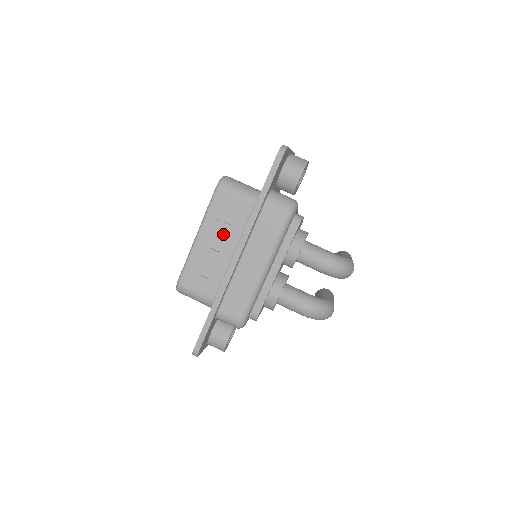
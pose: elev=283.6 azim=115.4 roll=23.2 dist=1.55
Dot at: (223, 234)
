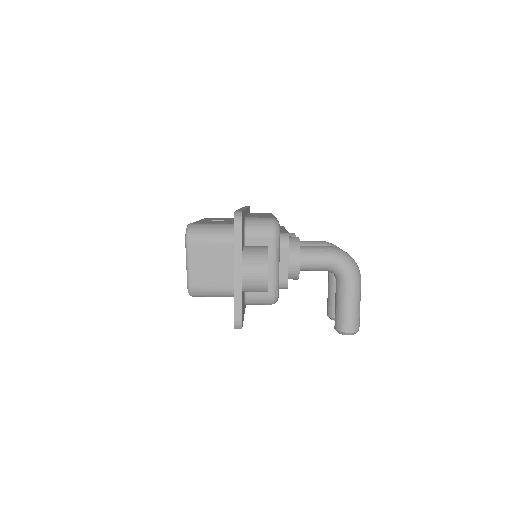
Dot at: occluded
